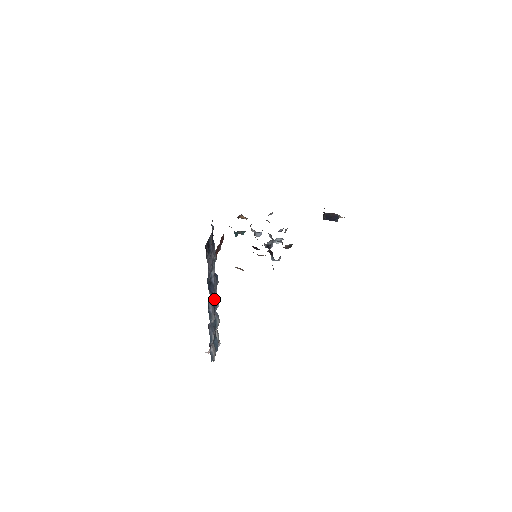
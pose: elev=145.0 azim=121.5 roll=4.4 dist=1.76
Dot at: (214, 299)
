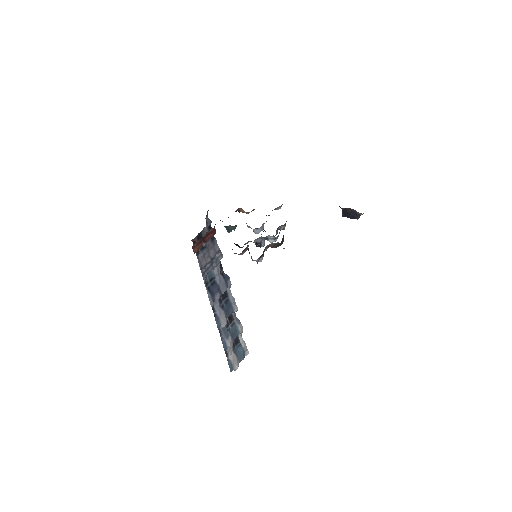
Dot at: (227, 302)
